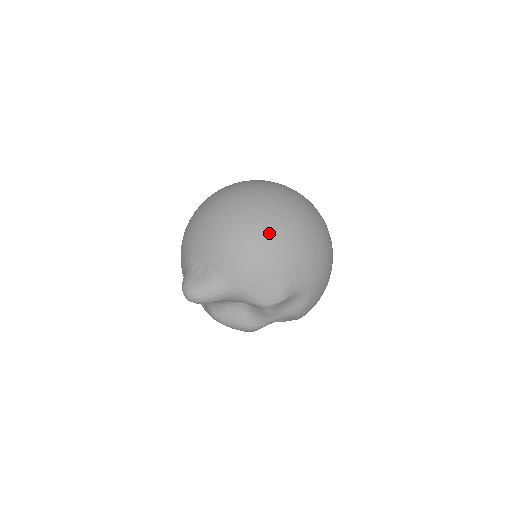
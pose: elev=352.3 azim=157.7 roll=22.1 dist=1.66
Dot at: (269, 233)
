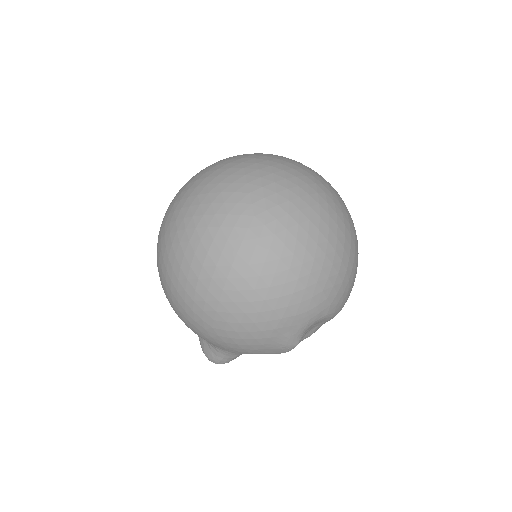
Dot at: (223, 315)
